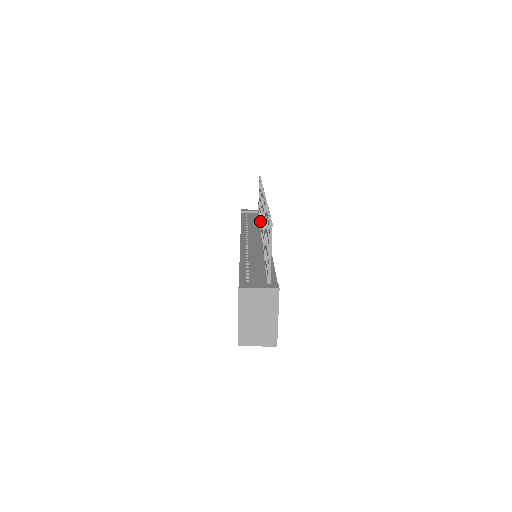
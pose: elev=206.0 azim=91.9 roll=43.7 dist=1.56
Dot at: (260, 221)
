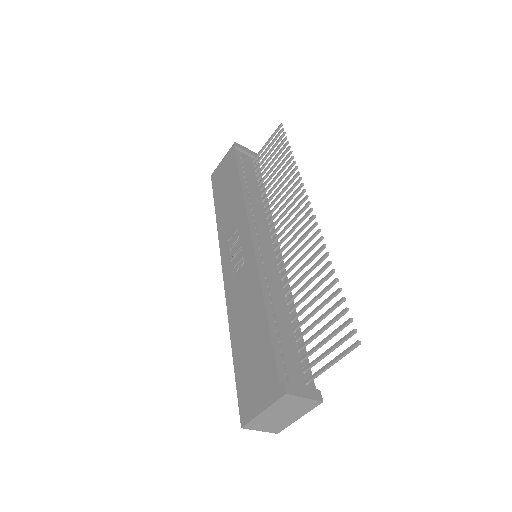
Dot at: (271, 203)
